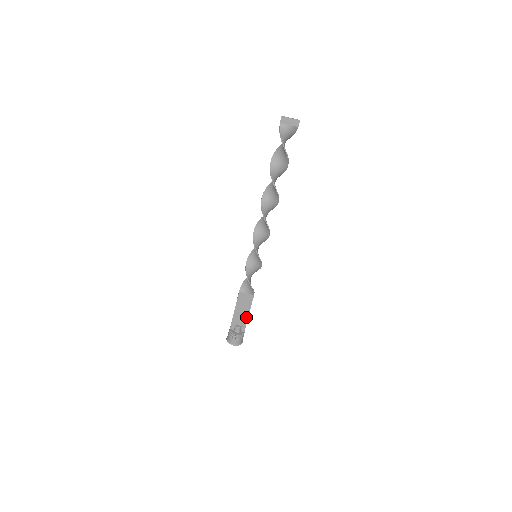
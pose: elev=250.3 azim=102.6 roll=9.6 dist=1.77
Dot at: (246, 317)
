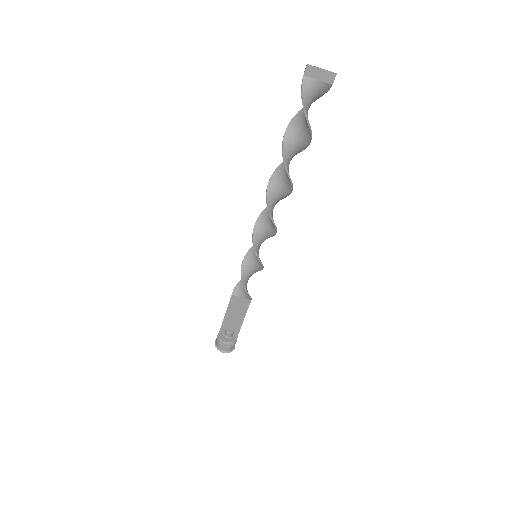
Dot at: (240, 322)
